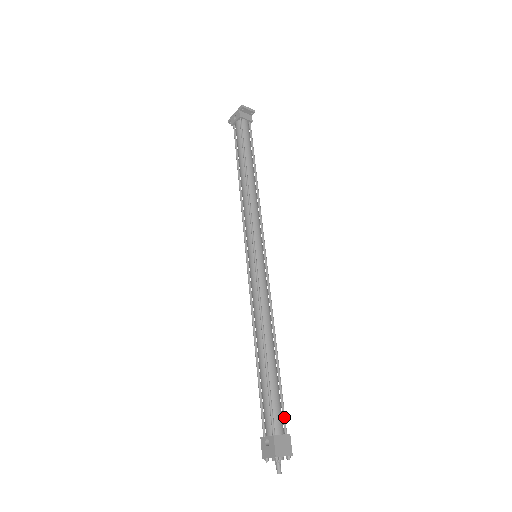
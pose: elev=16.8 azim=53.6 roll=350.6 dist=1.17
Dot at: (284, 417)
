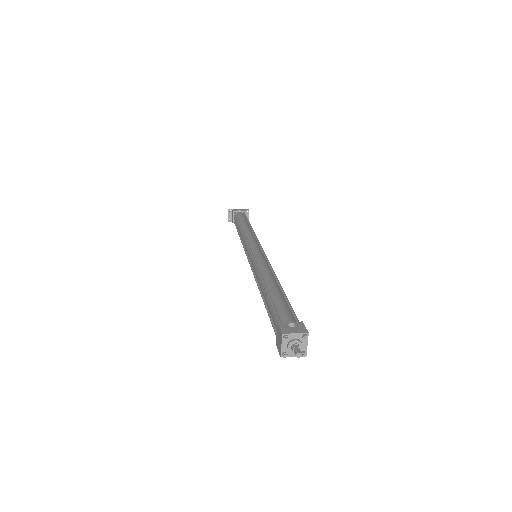
Dot at: occluded
